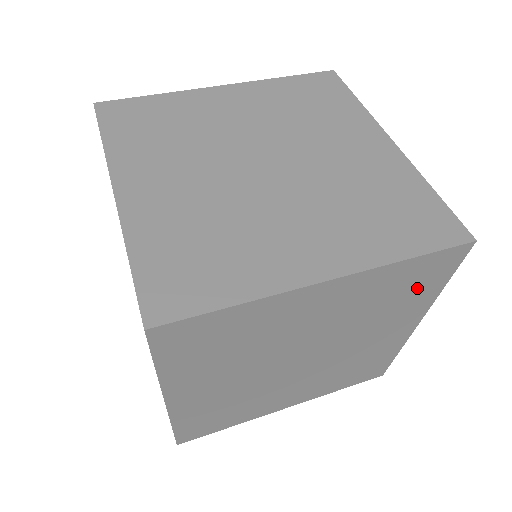
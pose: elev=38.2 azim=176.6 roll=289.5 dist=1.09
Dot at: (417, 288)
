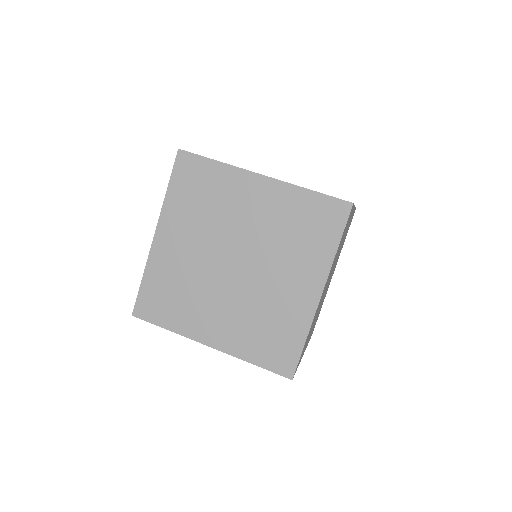
Dot at: (317, 232)
